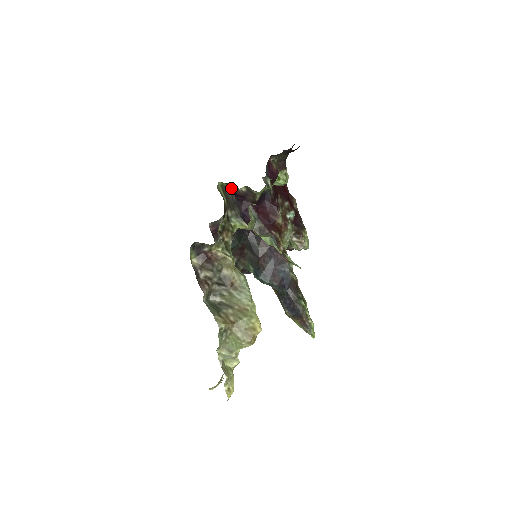
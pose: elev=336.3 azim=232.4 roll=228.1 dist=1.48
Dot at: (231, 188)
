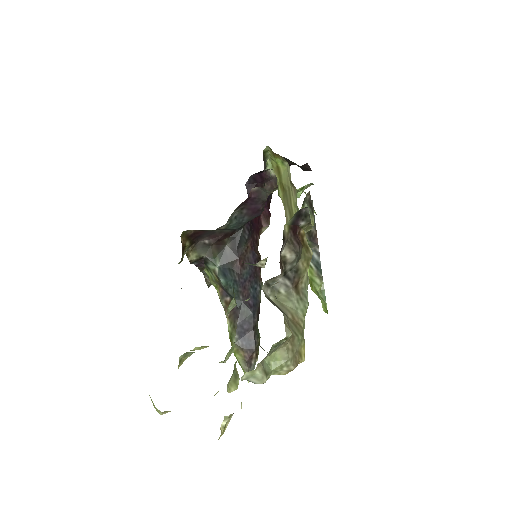
Dot at: (267, 162)
